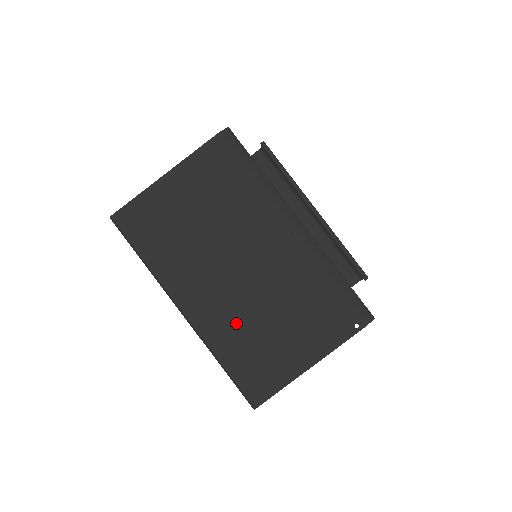
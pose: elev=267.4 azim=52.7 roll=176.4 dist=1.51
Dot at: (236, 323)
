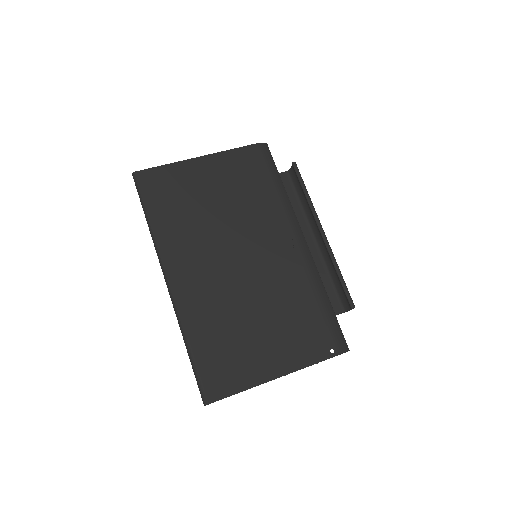
Dot at: (217, 309)
